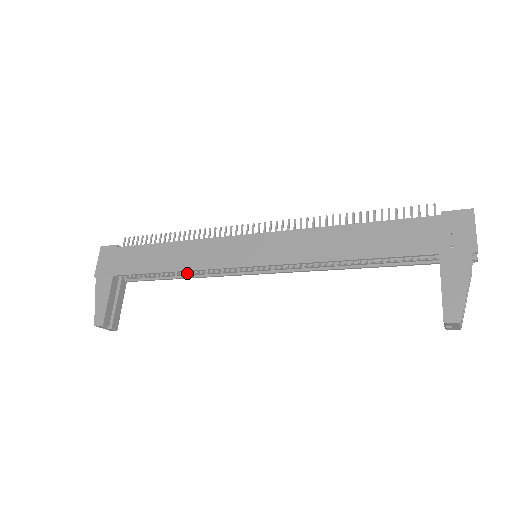
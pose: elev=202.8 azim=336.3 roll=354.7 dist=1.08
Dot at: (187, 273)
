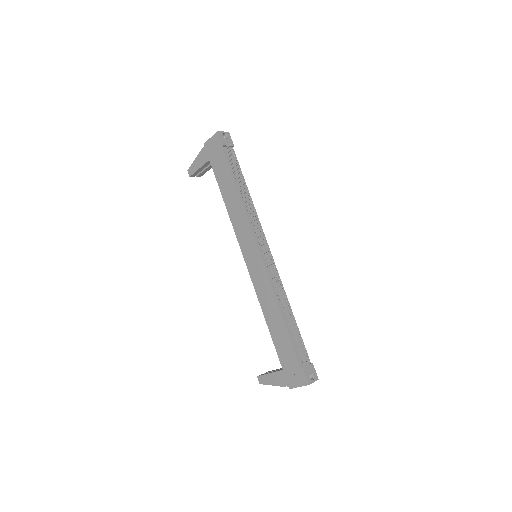
Dot at: occluded
